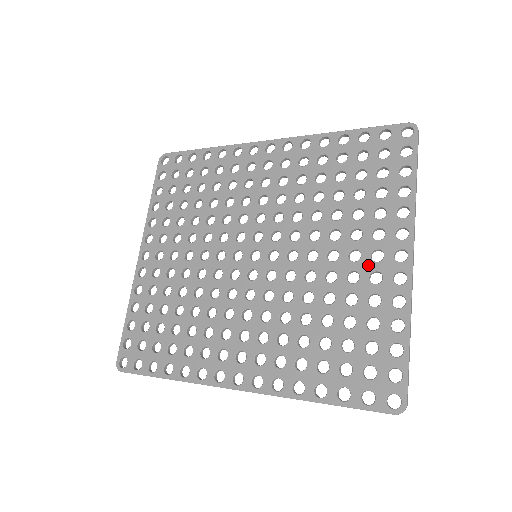
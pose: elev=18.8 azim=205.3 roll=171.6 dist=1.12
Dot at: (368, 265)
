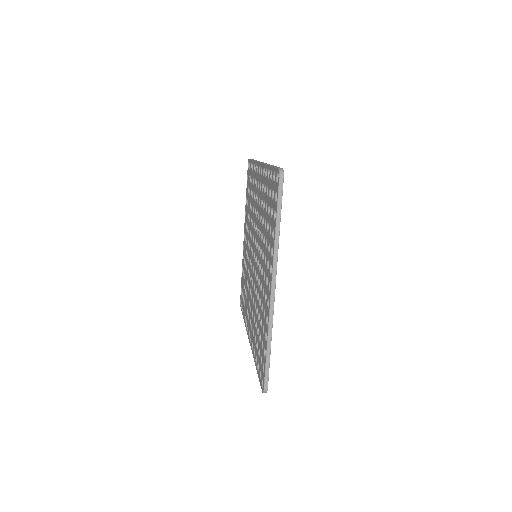
Dot at: (265, 287)
